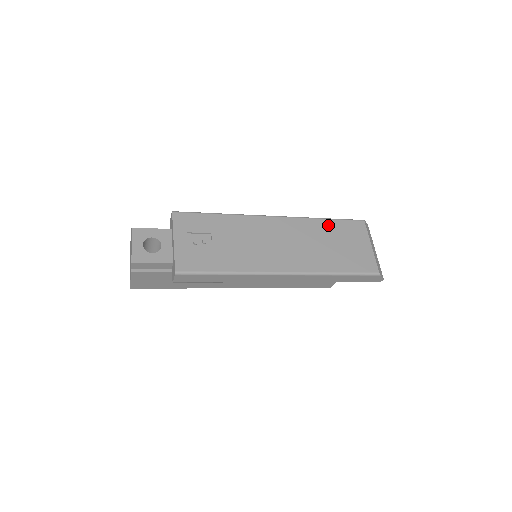
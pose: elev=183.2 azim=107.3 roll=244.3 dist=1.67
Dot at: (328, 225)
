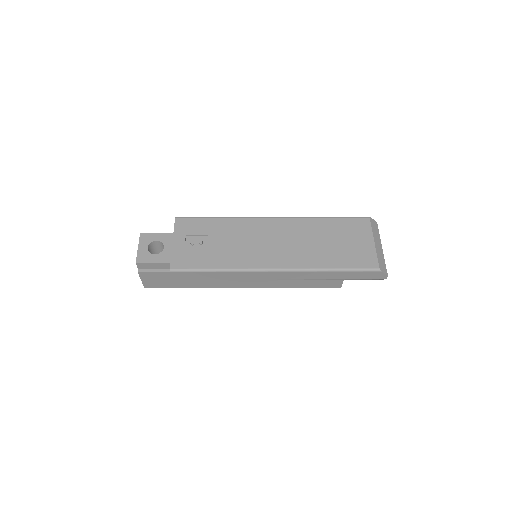
Dot at: (328, 223)
